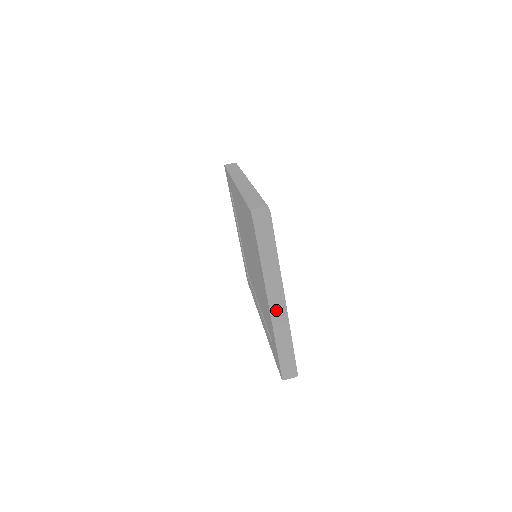
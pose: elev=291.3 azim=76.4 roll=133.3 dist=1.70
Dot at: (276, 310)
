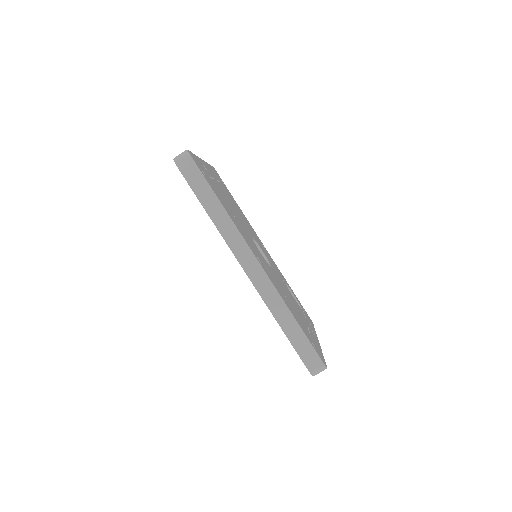
Dot at: occluded
